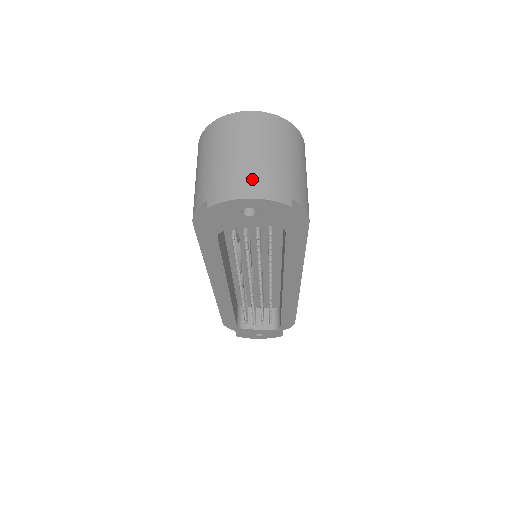
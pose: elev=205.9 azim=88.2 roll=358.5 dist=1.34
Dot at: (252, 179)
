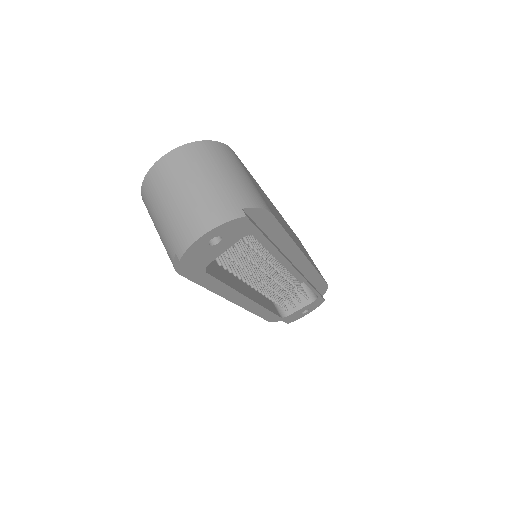
Dot at: (199, 214)
